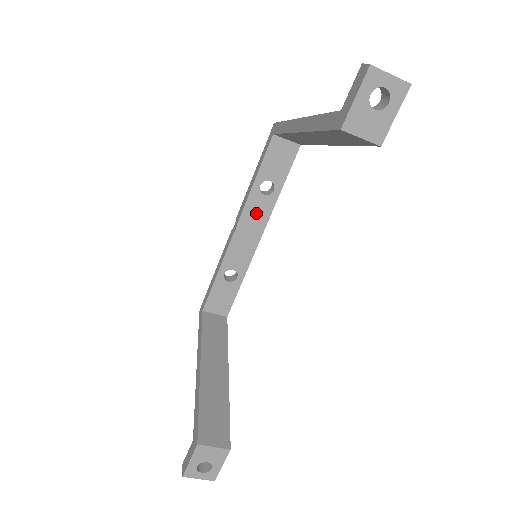
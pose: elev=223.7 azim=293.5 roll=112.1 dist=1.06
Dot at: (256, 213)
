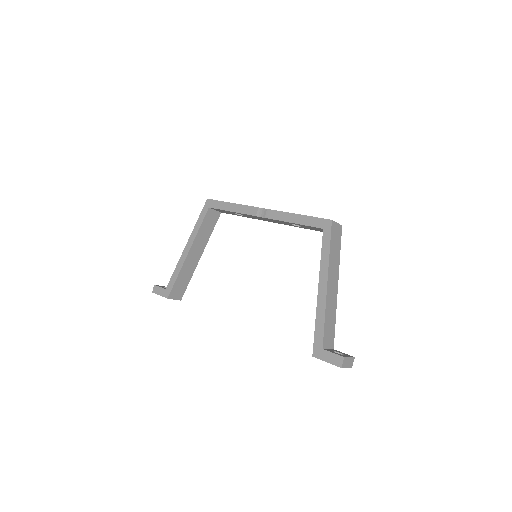
Dot at: (279, 222)
